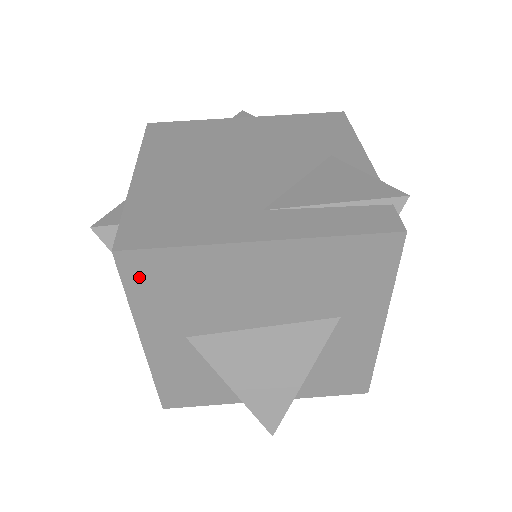
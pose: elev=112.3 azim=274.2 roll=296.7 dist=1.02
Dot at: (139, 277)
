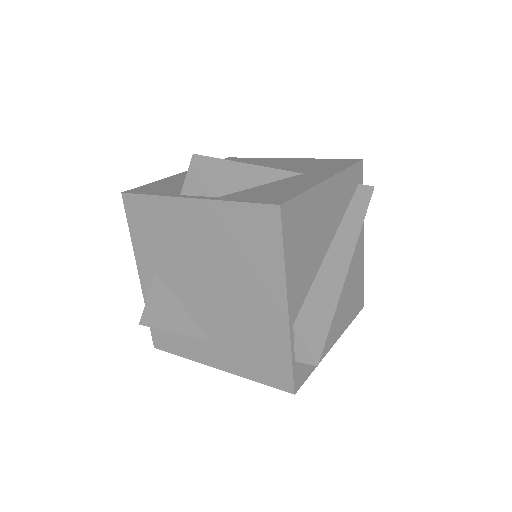
Dot at: occluded
